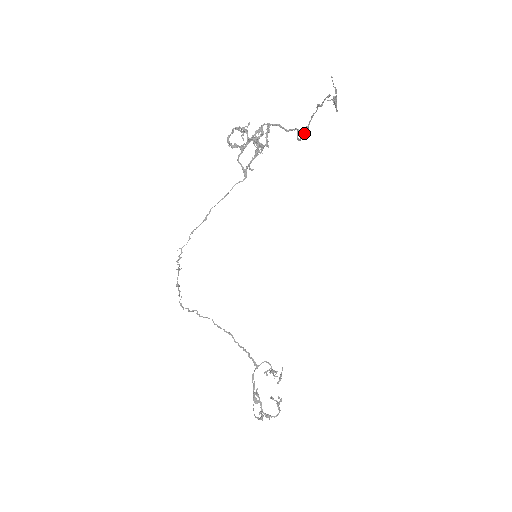
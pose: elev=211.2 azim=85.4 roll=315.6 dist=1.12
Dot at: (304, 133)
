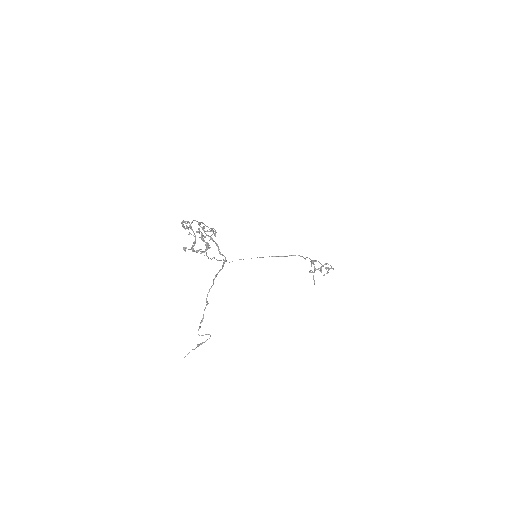
Dot at: (222, 267)
